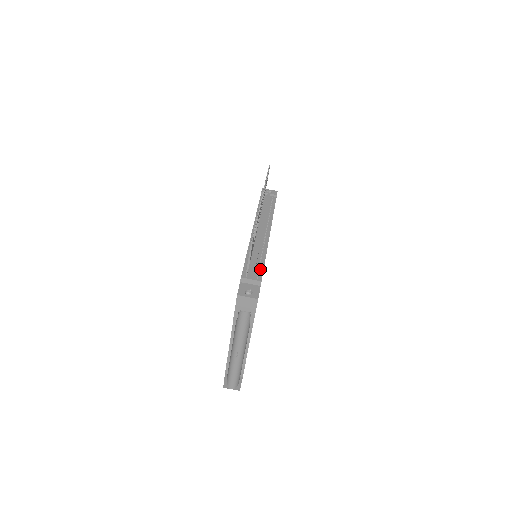
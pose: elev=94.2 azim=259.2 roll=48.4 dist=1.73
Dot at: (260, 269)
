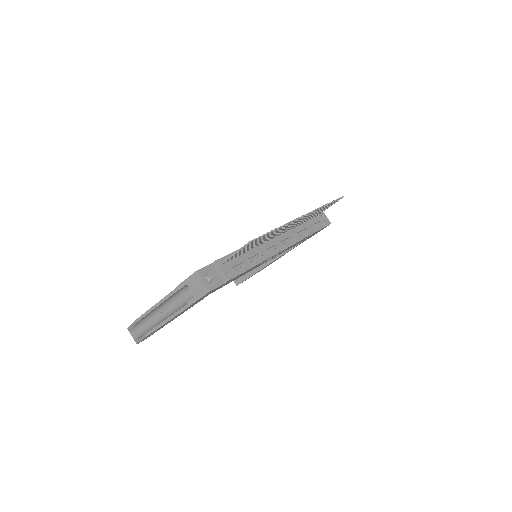
Dot at: (240, 270)
